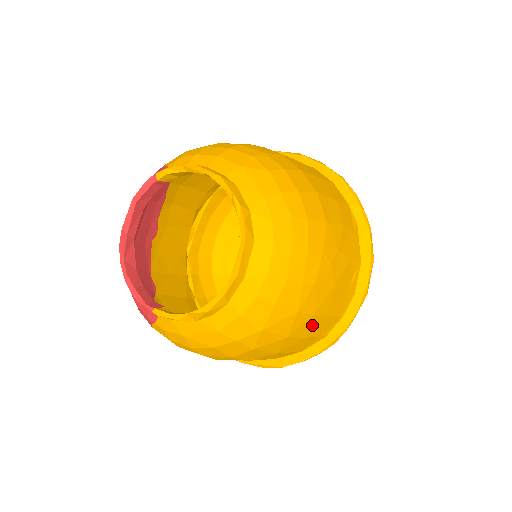
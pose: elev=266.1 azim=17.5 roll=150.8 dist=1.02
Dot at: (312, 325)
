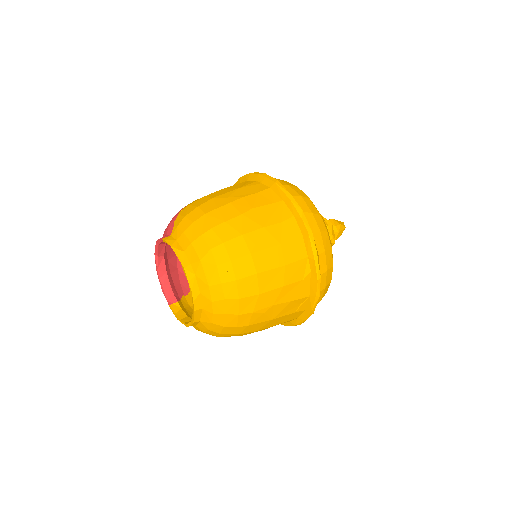
Dot at: occluded
